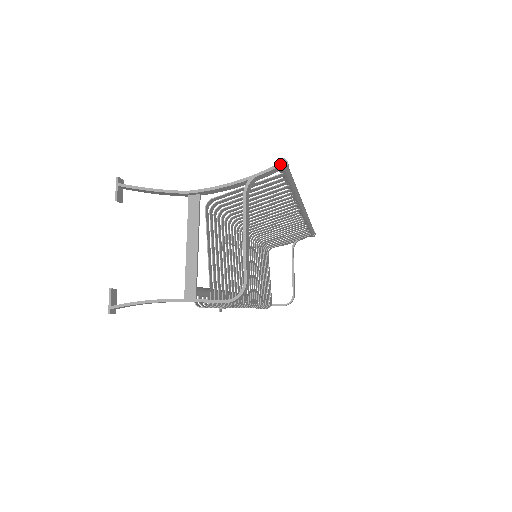
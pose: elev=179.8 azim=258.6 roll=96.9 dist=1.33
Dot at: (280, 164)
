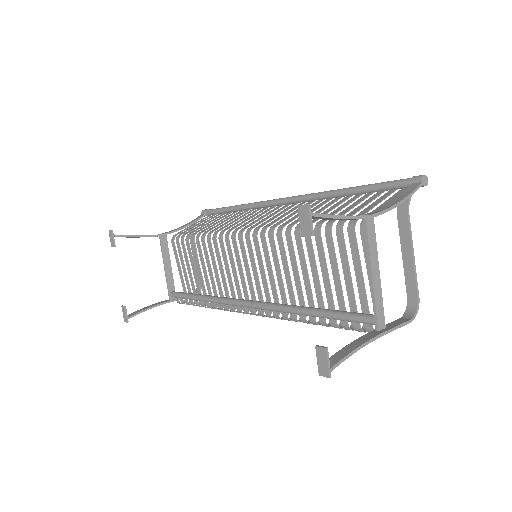
Dot at: (424, 181)
